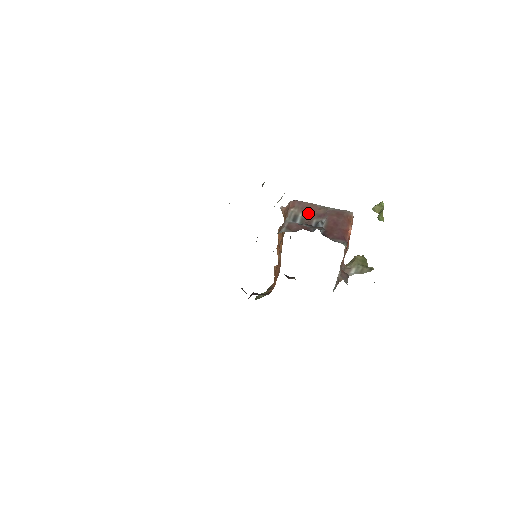
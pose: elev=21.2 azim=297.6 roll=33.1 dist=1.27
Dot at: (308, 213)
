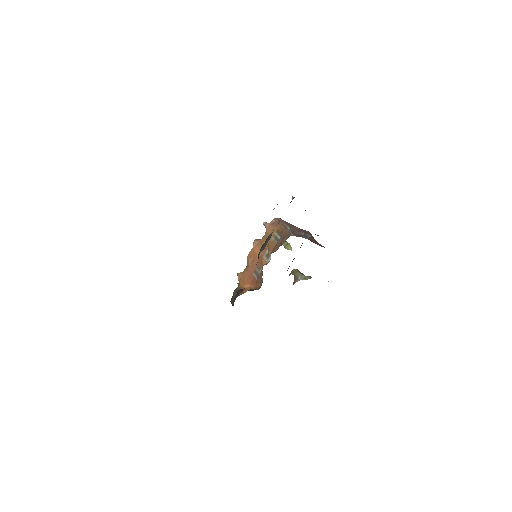
Dot at: (292, 228)
